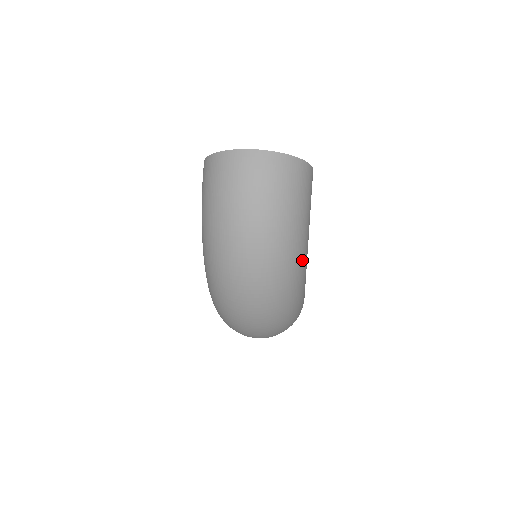
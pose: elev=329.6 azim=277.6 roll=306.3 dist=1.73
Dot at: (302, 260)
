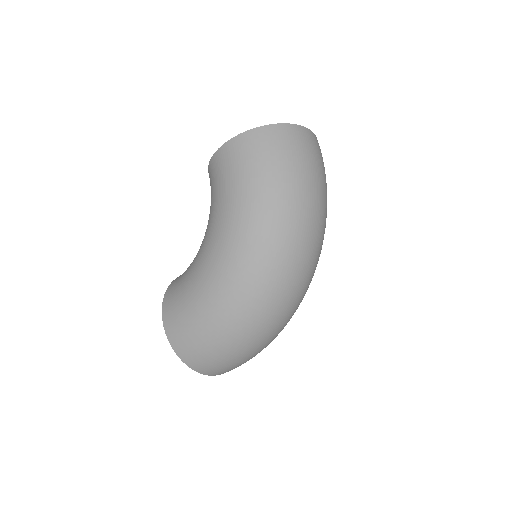
Dot at: occluded
